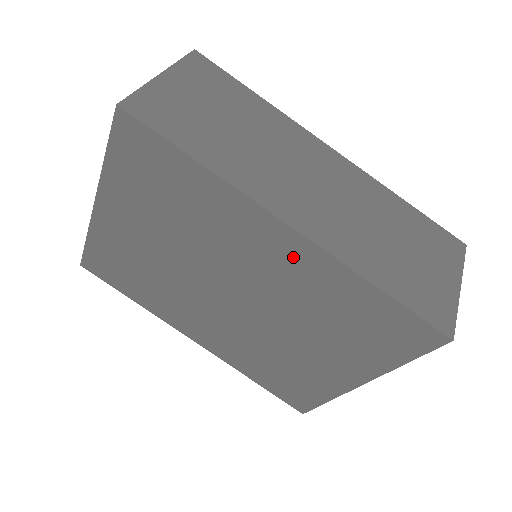
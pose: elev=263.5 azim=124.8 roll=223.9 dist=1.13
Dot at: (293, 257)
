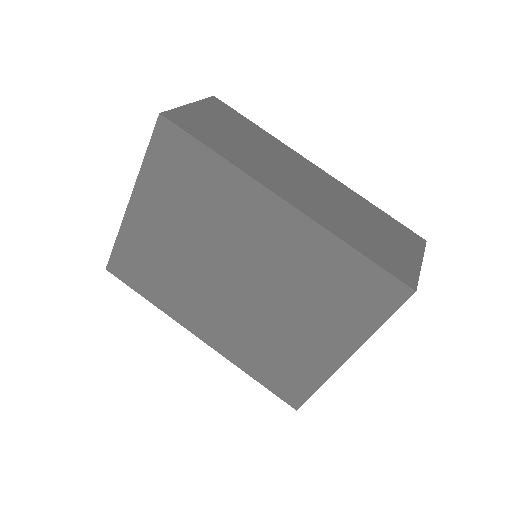
Dot at: (287, 229)
